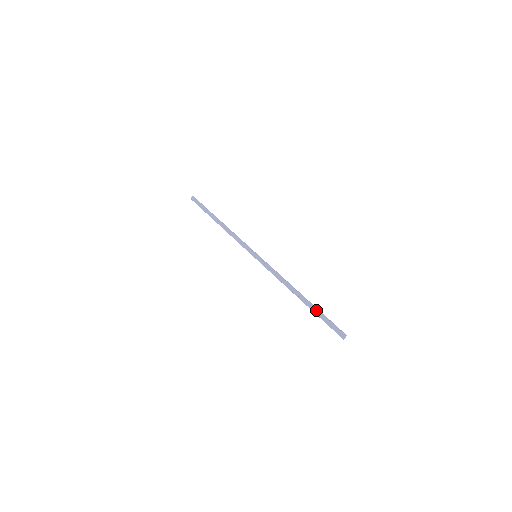
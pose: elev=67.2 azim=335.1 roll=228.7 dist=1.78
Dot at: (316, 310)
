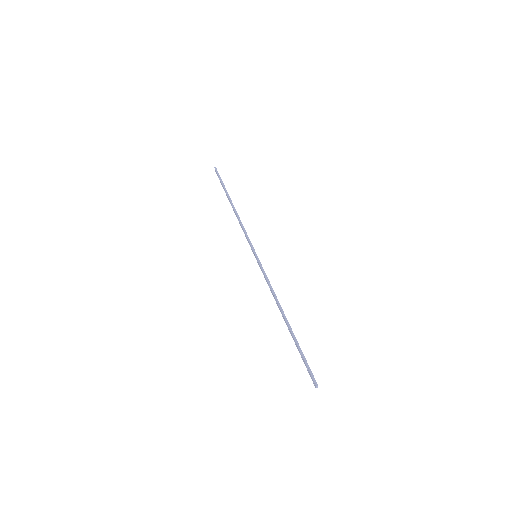
Dot at: (295, 343)
